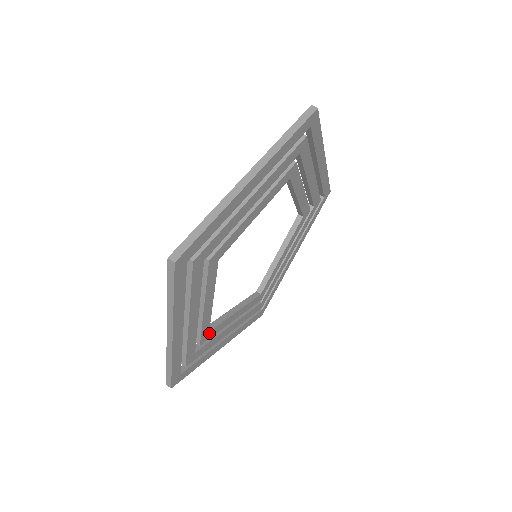
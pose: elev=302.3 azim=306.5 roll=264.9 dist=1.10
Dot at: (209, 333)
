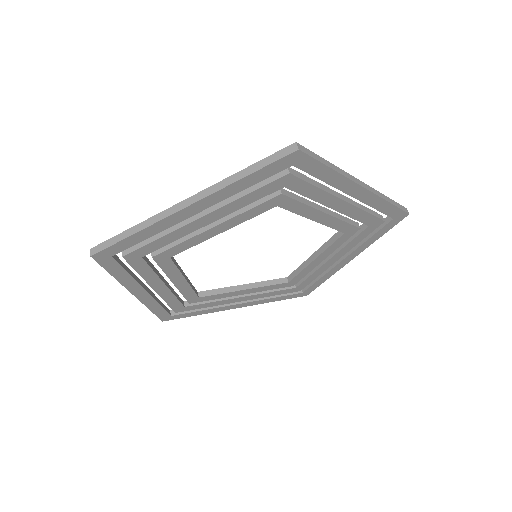
Dot at: (200, 298)
